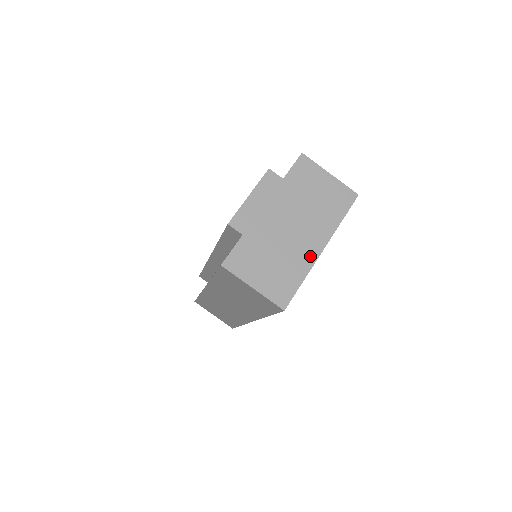
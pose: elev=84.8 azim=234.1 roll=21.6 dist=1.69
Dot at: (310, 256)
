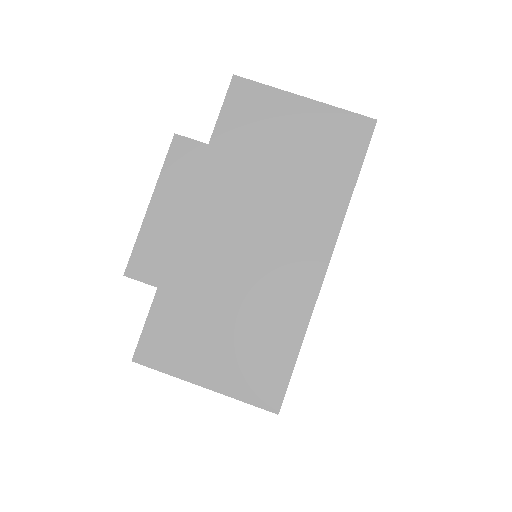
Dot at: (303, 287)
